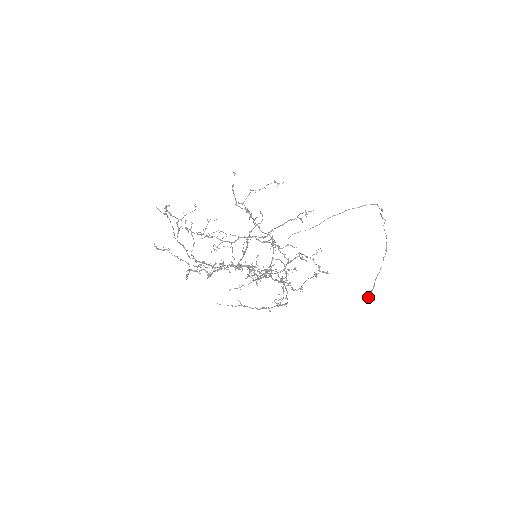
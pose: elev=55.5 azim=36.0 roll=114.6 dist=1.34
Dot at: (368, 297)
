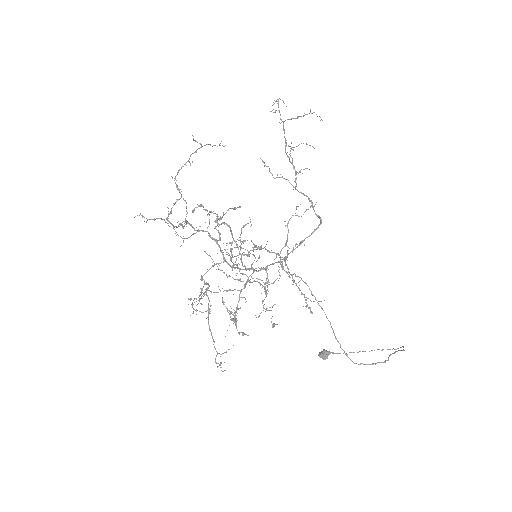
Dot at: (323, 353)
